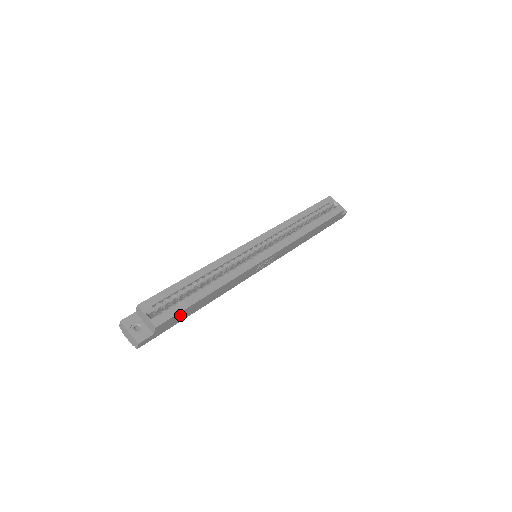
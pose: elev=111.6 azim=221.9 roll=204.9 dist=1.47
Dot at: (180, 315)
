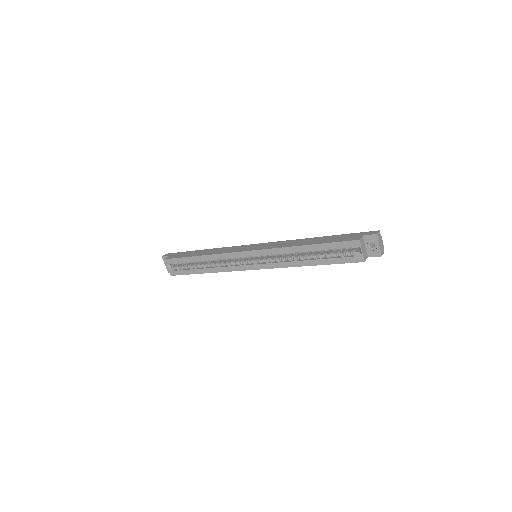
Dot at: occluded
